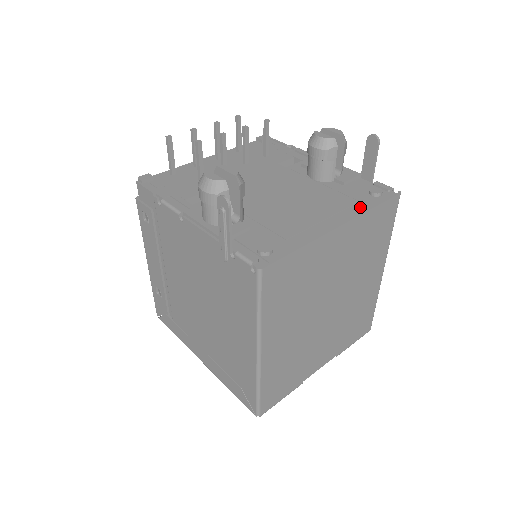
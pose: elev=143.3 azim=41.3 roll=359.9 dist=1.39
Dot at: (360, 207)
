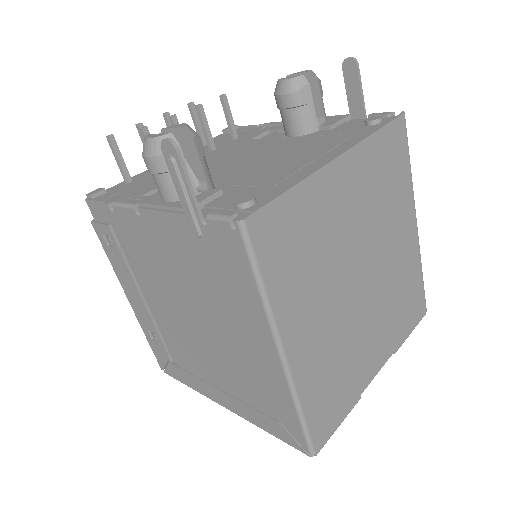
Dot at: (359, 137)
